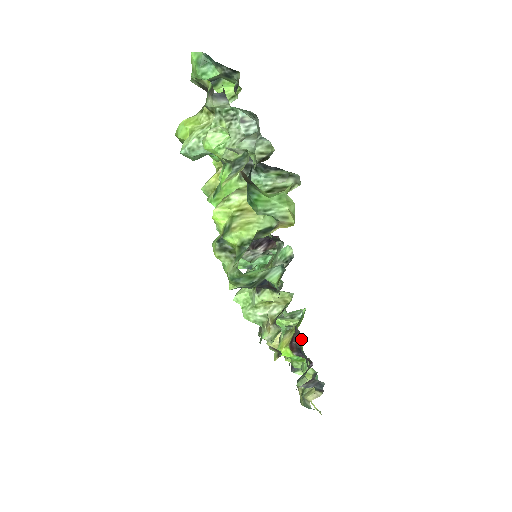
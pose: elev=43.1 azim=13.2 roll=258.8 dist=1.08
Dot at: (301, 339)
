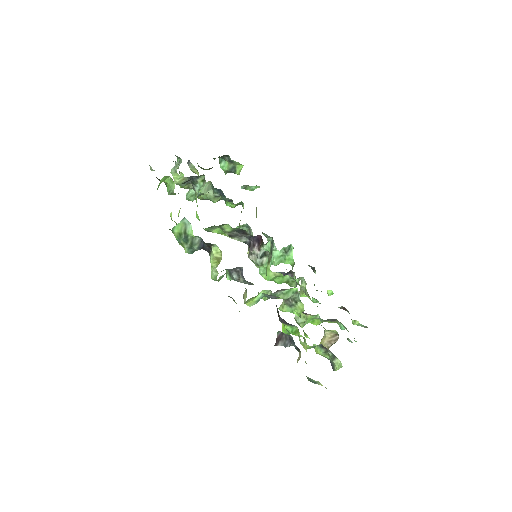
Dot at: occluded
